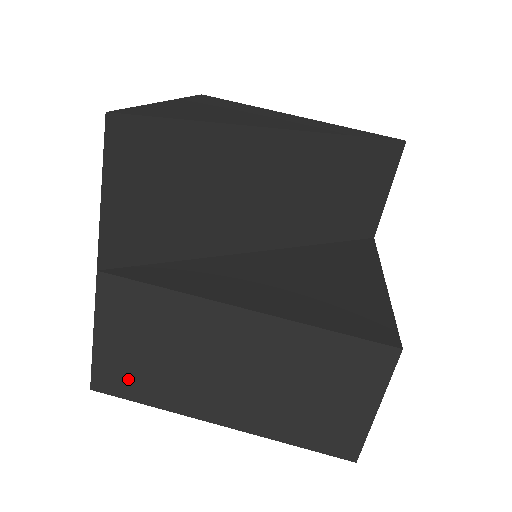
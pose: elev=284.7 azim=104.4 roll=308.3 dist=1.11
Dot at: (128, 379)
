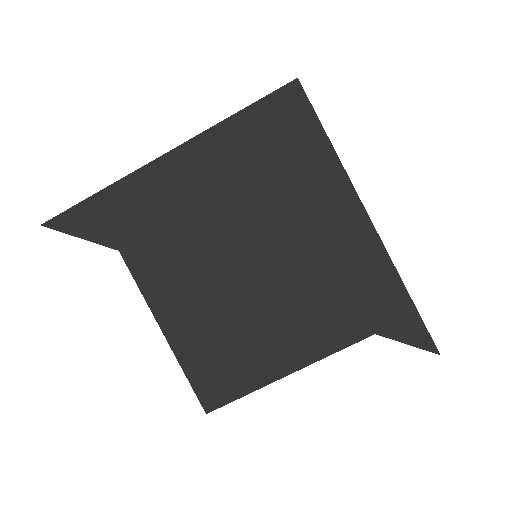
Dot at: occluded
